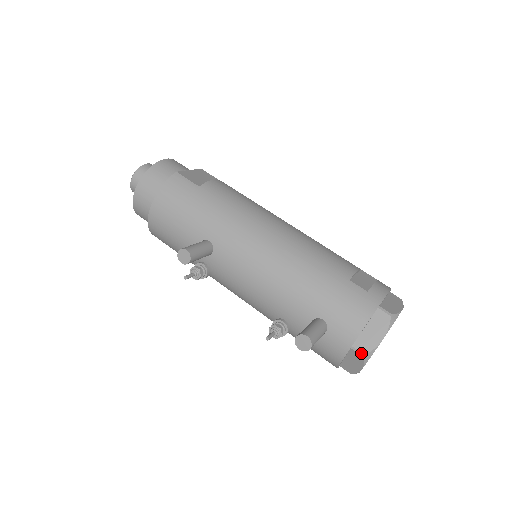
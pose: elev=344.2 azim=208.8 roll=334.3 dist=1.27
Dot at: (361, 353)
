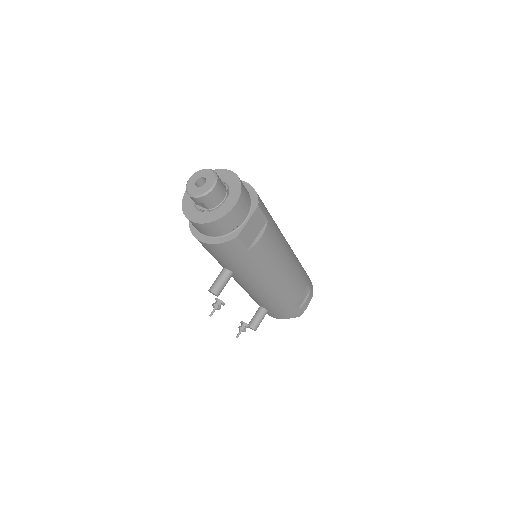
Dot at: occluded
